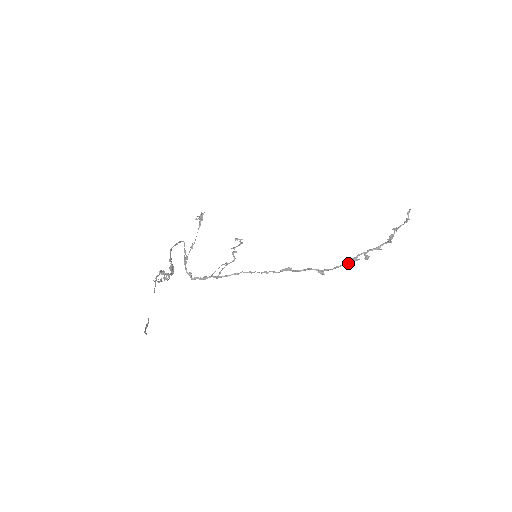
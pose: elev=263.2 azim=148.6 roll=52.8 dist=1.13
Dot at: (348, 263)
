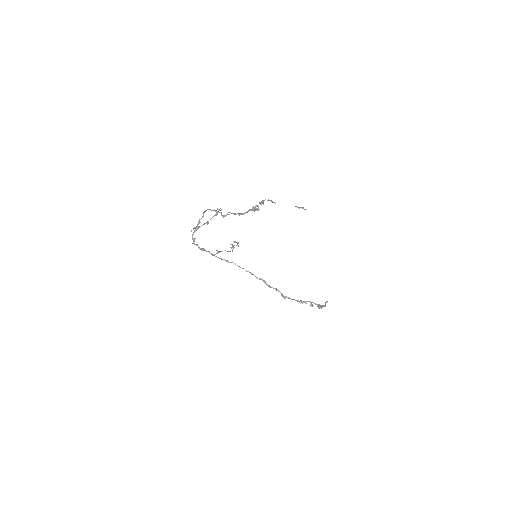
Dot at: occluded
